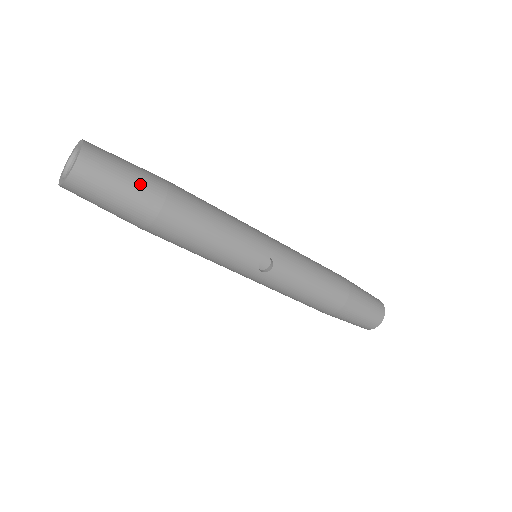
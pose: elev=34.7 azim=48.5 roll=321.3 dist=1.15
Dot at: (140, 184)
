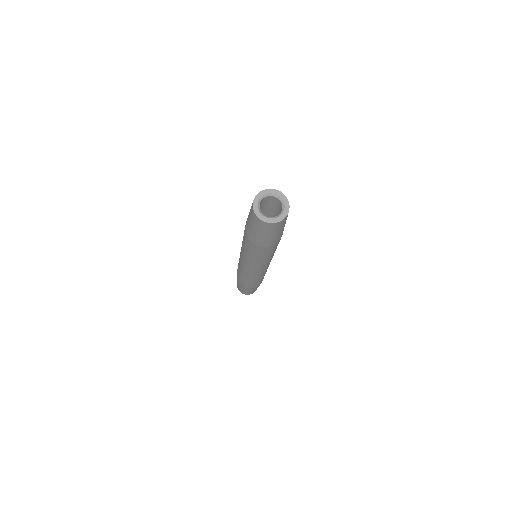
Dot at: occluded
